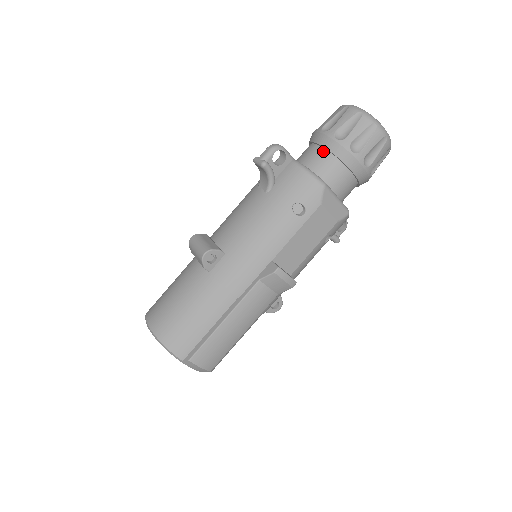
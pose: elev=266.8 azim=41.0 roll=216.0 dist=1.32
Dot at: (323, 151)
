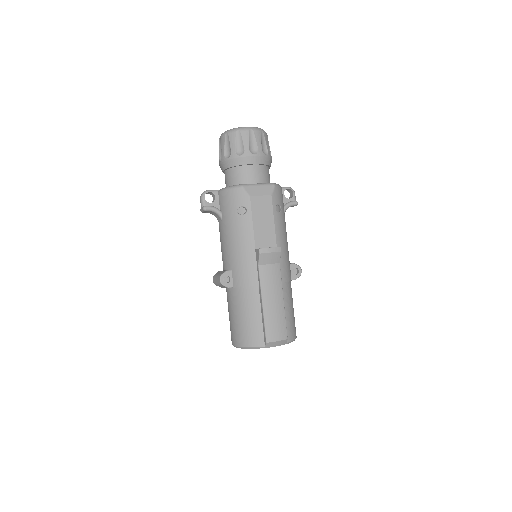
Dot at: (229, 171)
